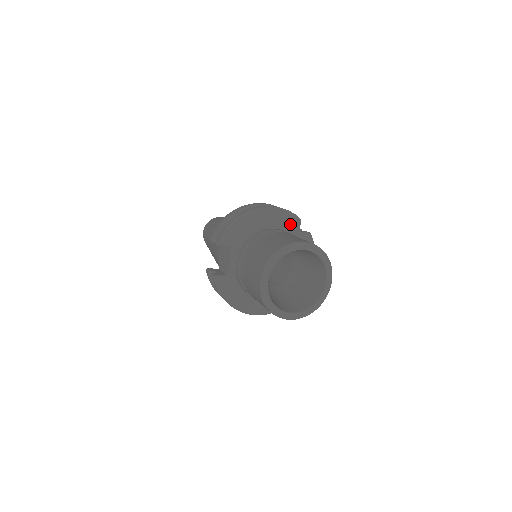
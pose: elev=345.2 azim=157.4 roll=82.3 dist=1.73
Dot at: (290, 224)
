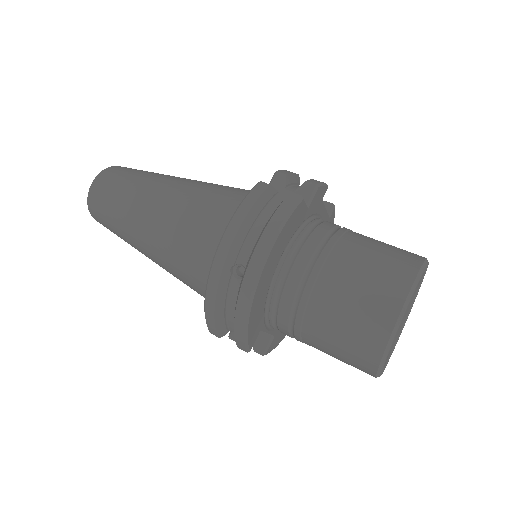
Dot at: (296, 221)
